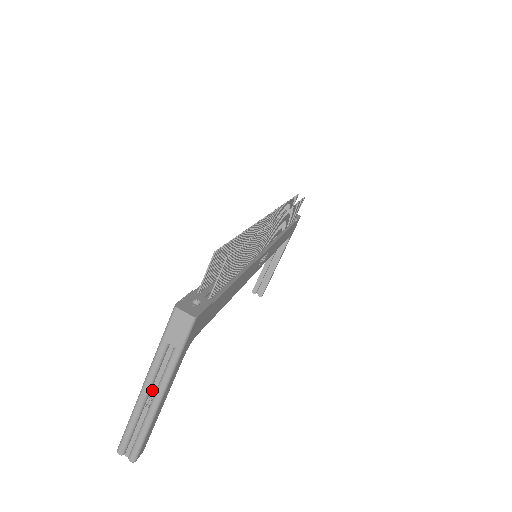
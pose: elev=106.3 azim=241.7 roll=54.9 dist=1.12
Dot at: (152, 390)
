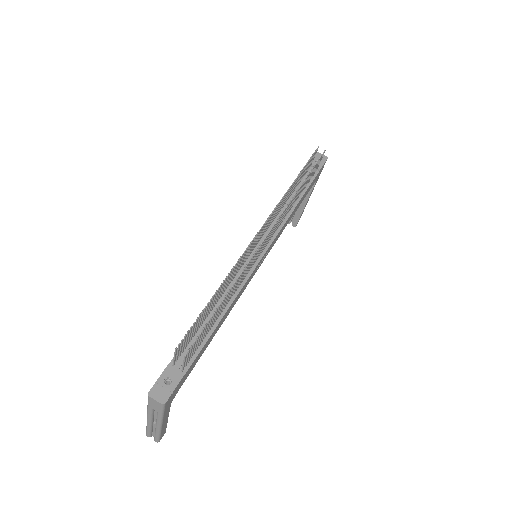
Dot at: (154, 419)
